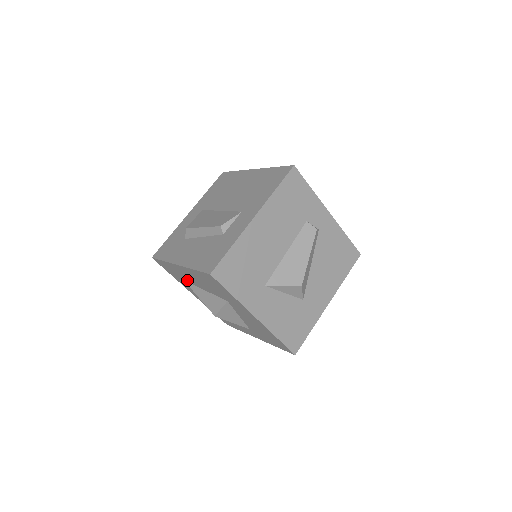
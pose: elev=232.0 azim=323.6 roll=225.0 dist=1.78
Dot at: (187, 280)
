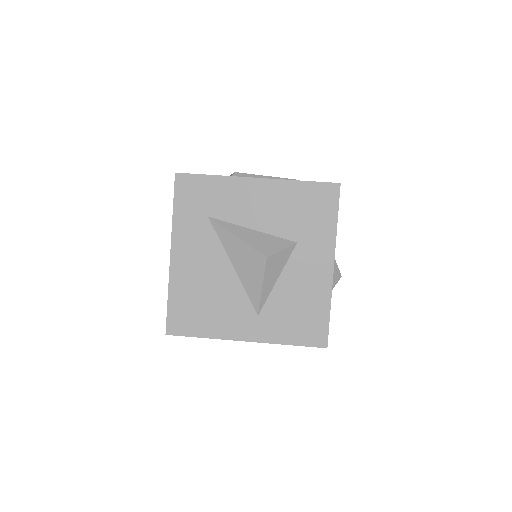
Dot at: (224, 214)
